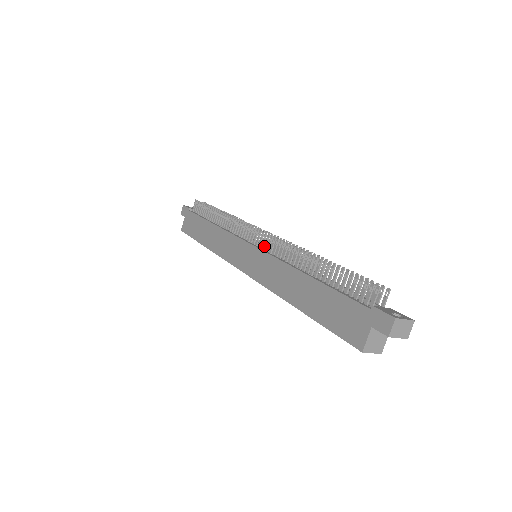
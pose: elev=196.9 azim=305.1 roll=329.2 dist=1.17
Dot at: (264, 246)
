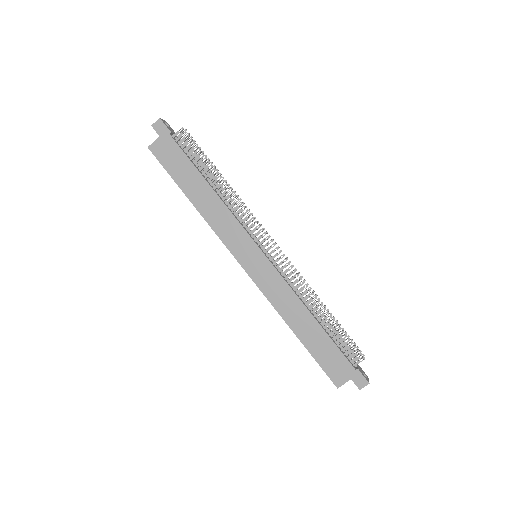
Dot at: (275, 261)
